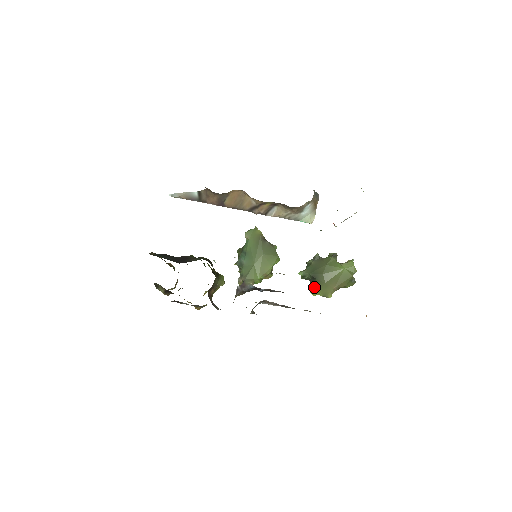
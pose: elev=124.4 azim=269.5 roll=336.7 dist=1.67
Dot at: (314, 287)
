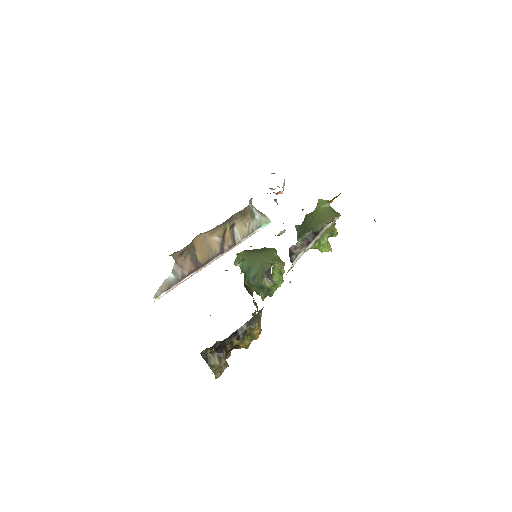
Dot at: occluded
